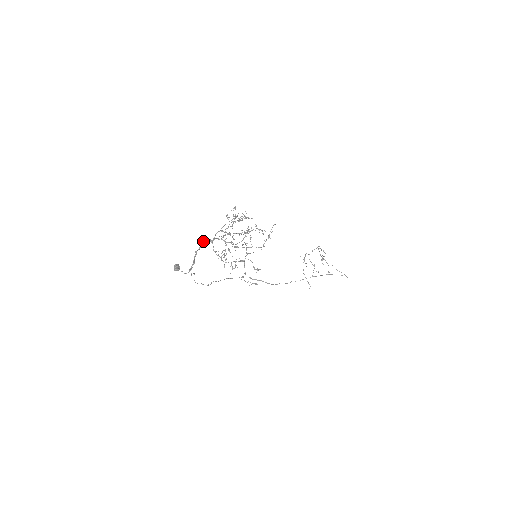
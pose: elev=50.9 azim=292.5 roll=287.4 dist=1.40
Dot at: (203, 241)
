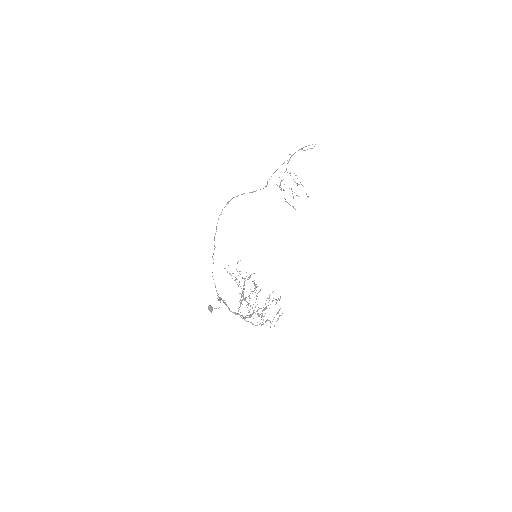
Dot at: (225, 303)
